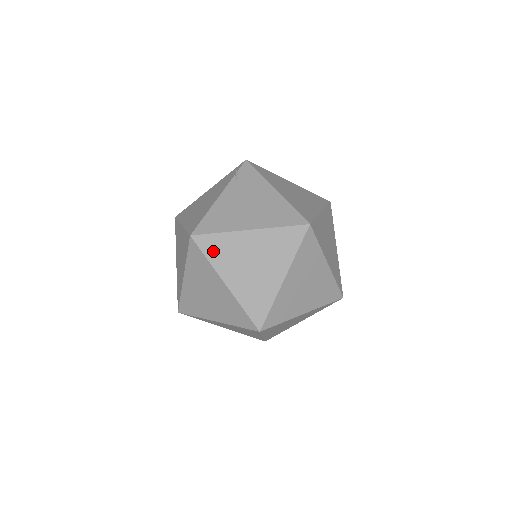
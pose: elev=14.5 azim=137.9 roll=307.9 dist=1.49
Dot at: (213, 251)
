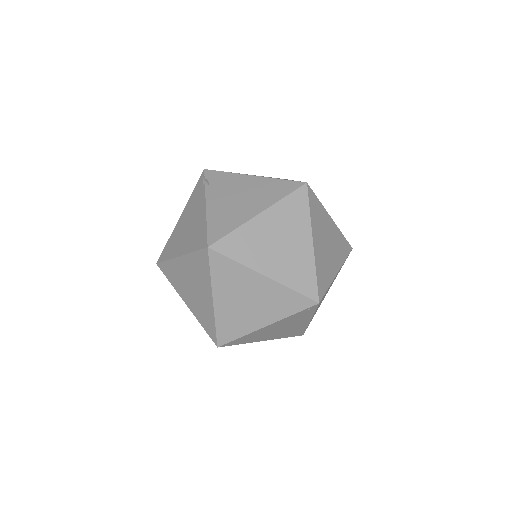
Dot at: (237, 251)
